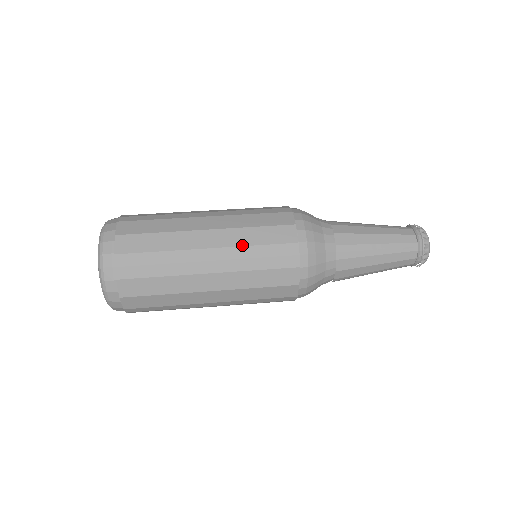
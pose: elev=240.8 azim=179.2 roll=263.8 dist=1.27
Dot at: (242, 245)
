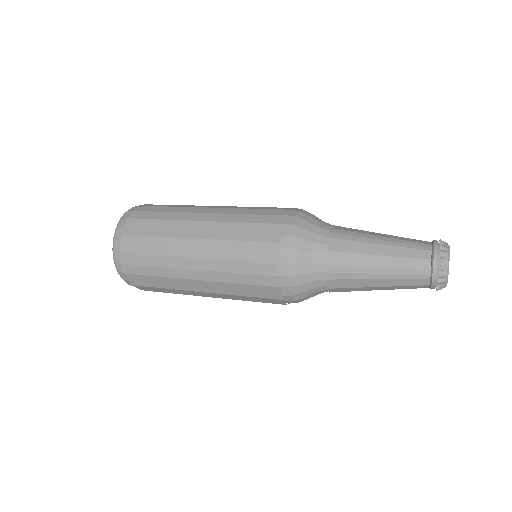
Dot at: (224, 259)
